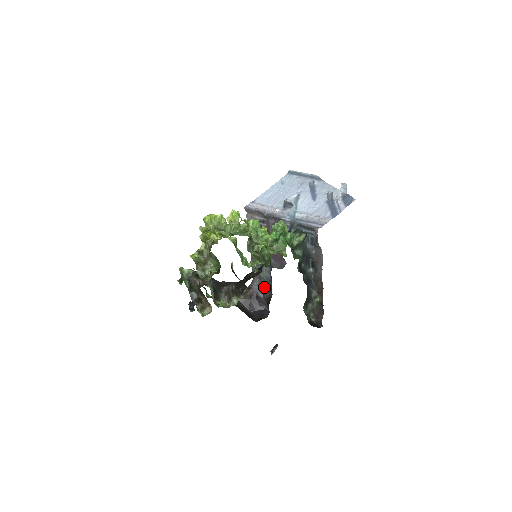
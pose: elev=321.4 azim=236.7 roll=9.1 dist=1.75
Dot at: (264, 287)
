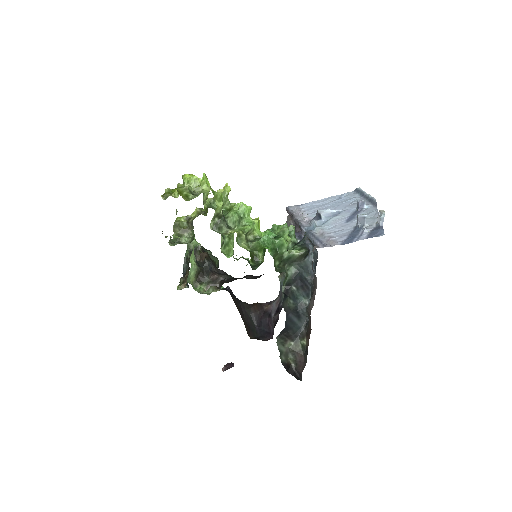
Dot at: (279, 307)
